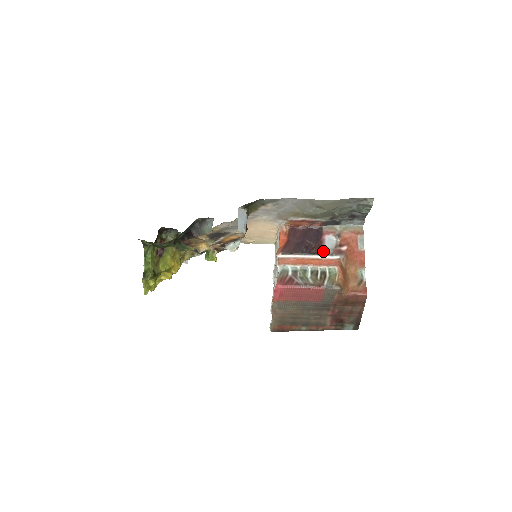
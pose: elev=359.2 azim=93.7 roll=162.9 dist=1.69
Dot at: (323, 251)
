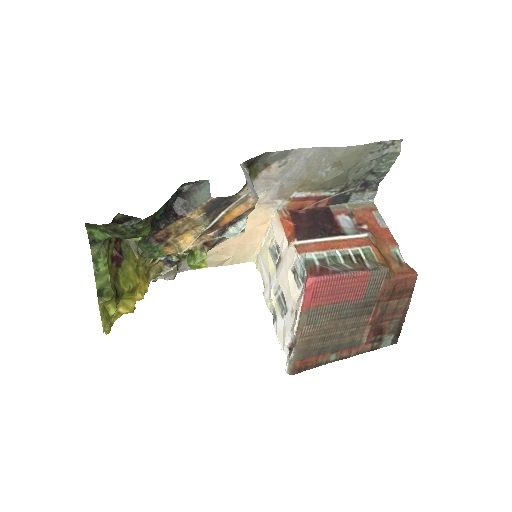
Dot at: (345, 231)
